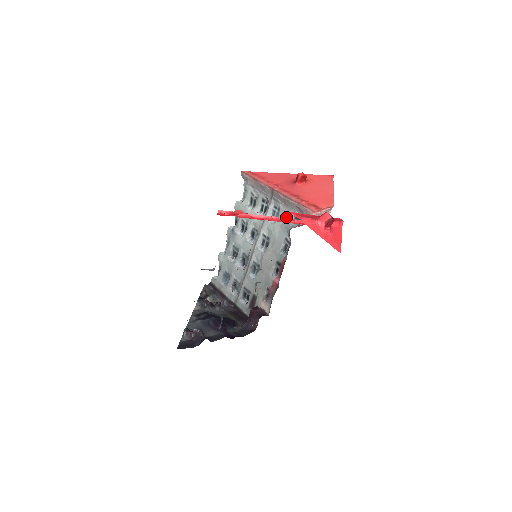
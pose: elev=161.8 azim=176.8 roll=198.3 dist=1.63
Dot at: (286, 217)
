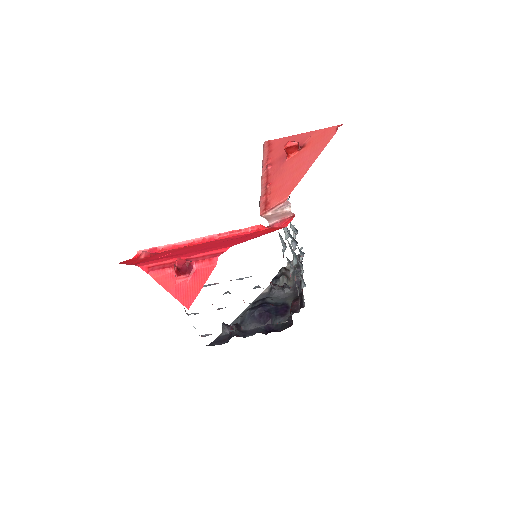
Dot at: occluded
